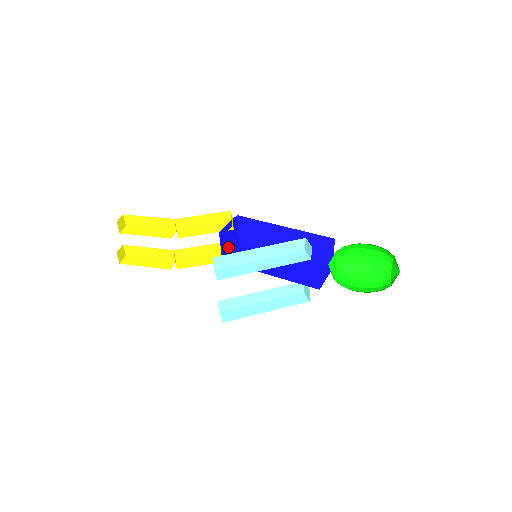
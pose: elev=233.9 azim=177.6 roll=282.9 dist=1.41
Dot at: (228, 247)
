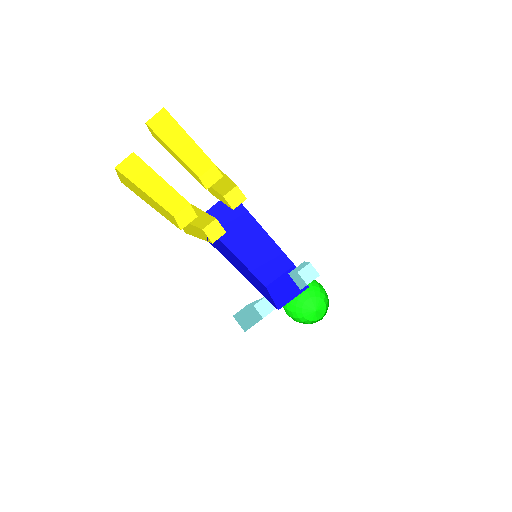
Dot at: (211, 224)
